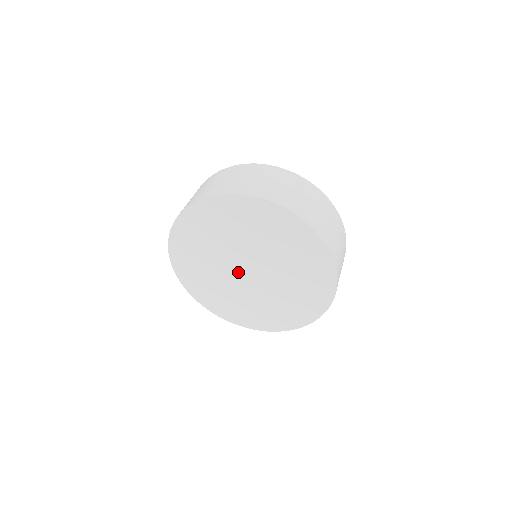
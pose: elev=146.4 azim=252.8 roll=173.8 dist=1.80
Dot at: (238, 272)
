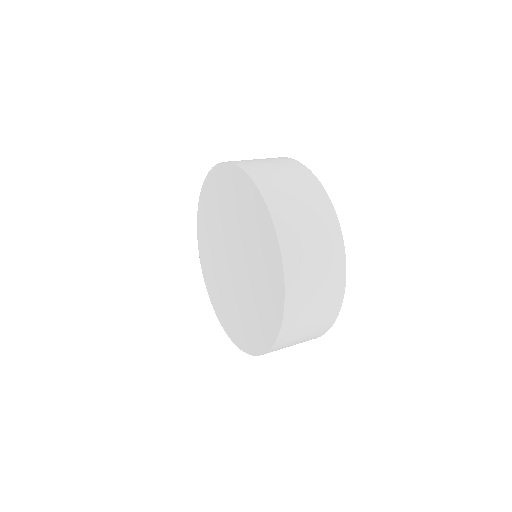
Dot at: (228, 263)
